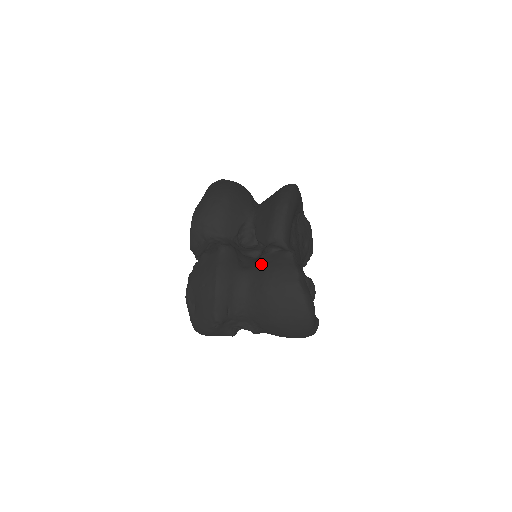
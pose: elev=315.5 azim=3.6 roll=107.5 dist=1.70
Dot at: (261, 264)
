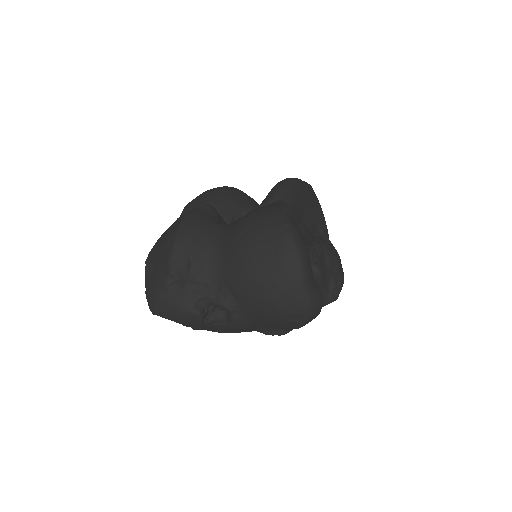
Dot at: occluded
